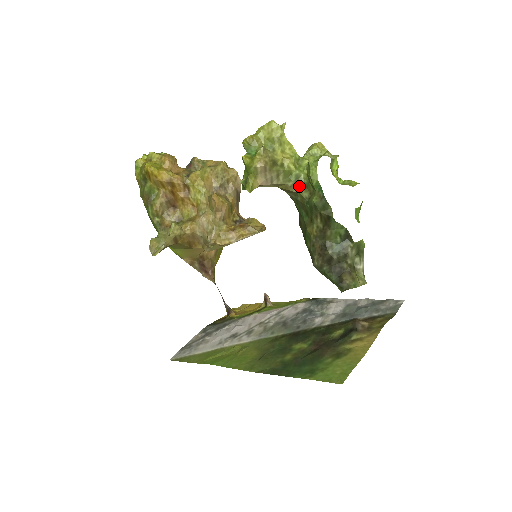
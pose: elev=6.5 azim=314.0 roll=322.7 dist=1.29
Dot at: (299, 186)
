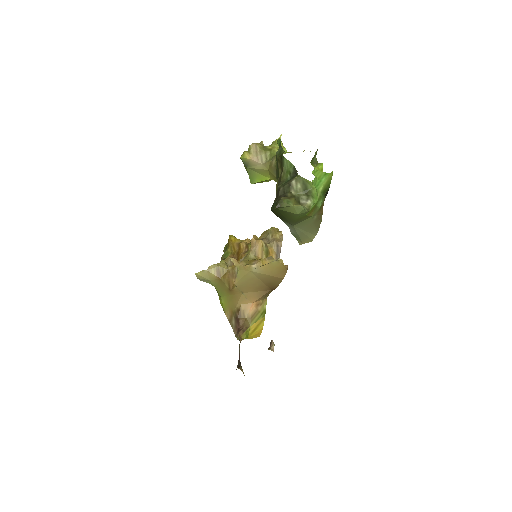
Dot at: occluded
